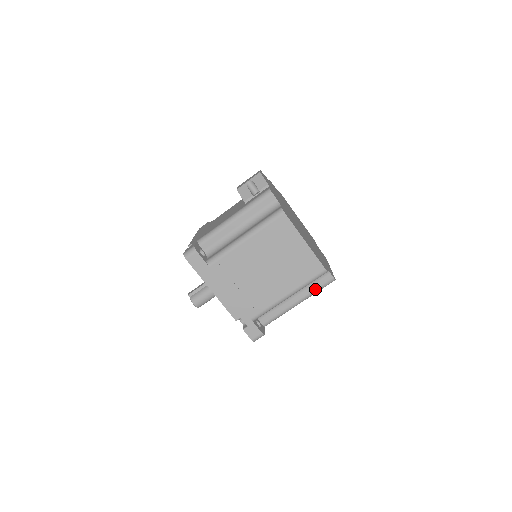
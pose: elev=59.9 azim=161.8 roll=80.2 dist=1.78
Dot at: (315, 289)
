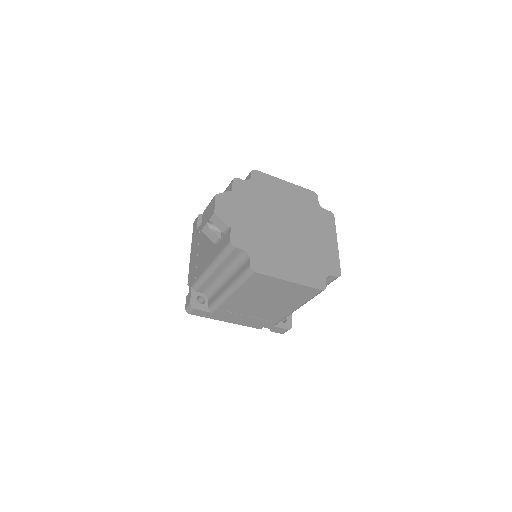
Dot at: occluded
